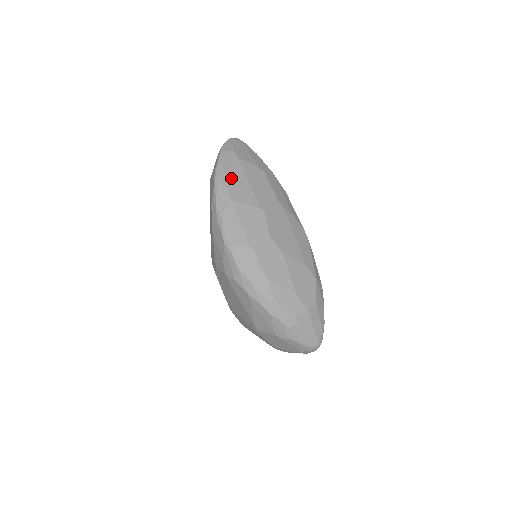
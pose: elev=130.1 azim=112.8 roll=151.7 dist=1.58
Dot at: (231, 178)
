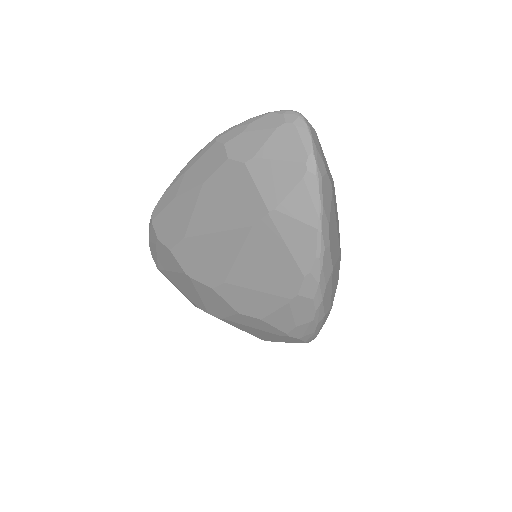
Dot at: (331, 231)
